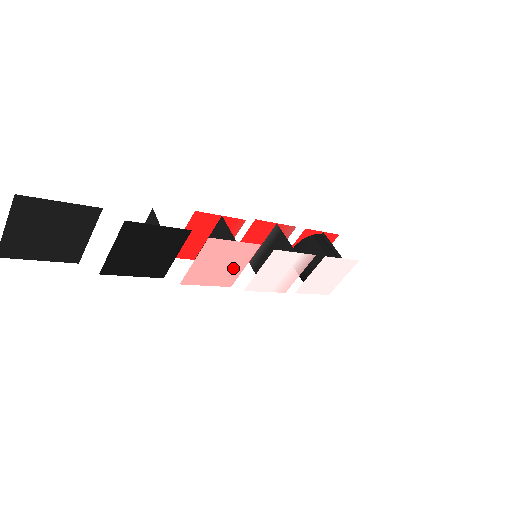
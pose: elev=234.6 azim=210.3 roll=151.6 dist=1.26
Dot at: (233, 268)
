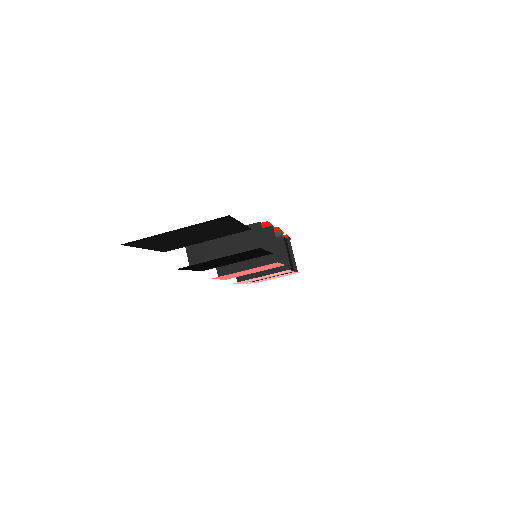
Dot at: (249, 273)
